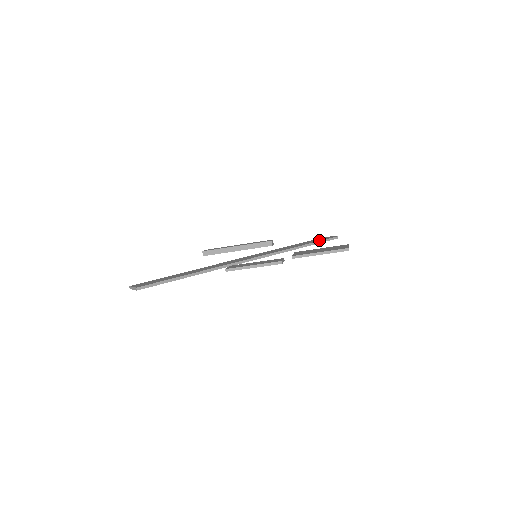
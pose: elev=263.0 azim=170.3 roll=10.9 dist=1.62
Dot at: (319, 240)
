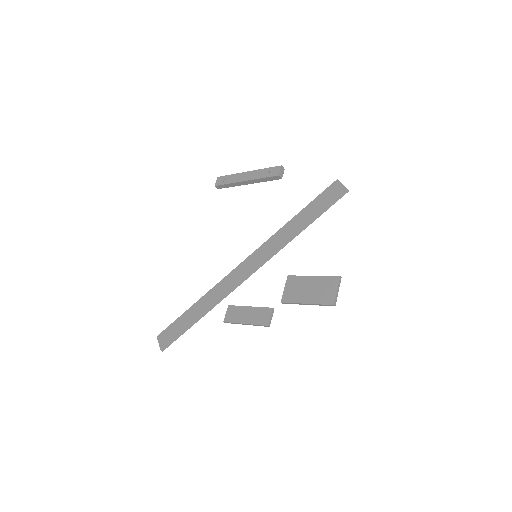
Dot at: (324, 207)
